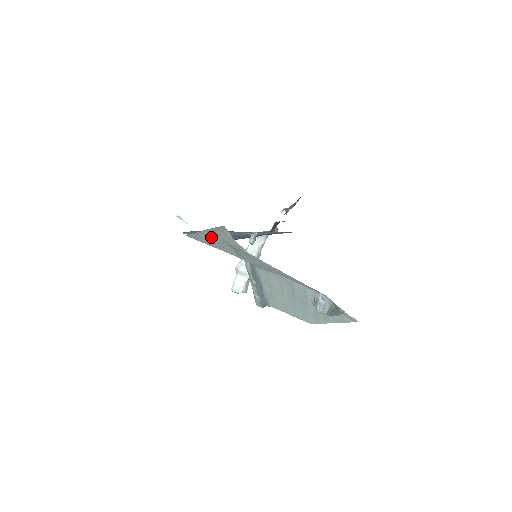
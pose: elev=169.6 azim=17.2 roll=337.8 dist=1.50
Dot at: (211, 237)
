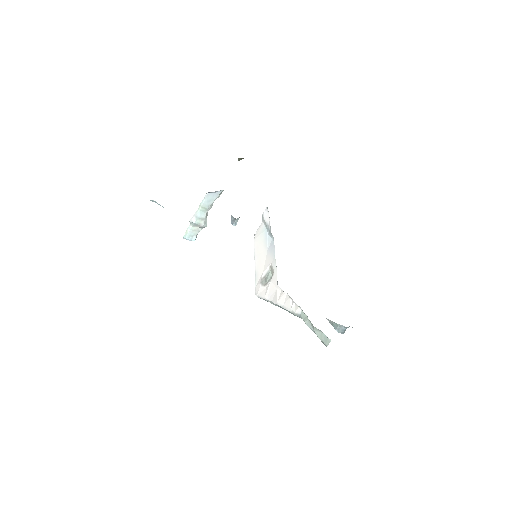
Dot at: occluded
